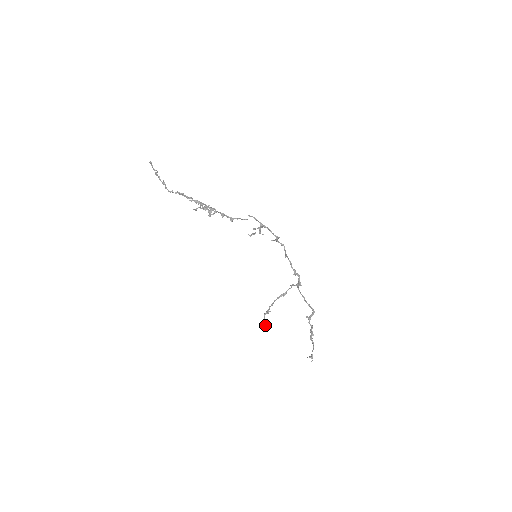
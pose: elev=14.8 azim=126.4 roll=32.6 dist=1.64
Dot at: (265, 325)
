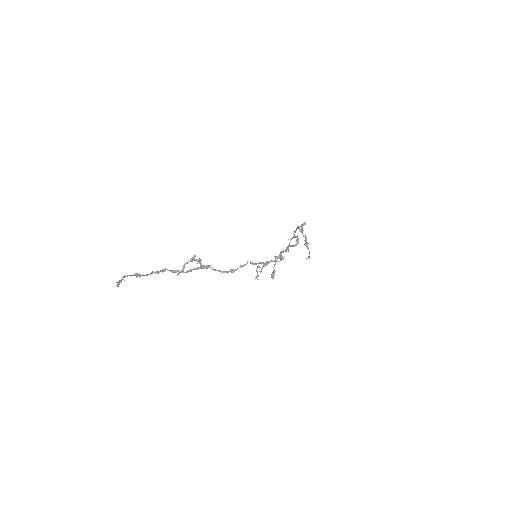
Dot at: (272, 277)
